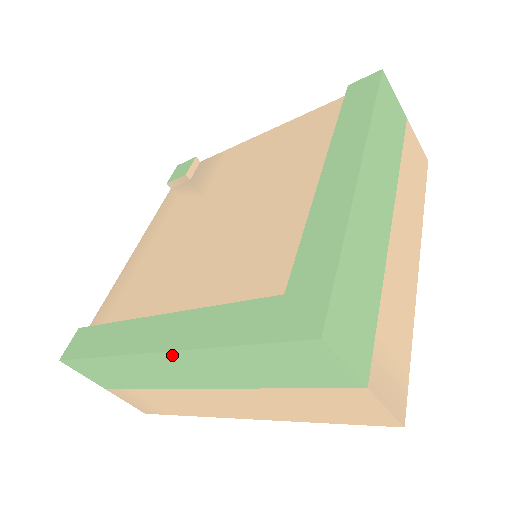
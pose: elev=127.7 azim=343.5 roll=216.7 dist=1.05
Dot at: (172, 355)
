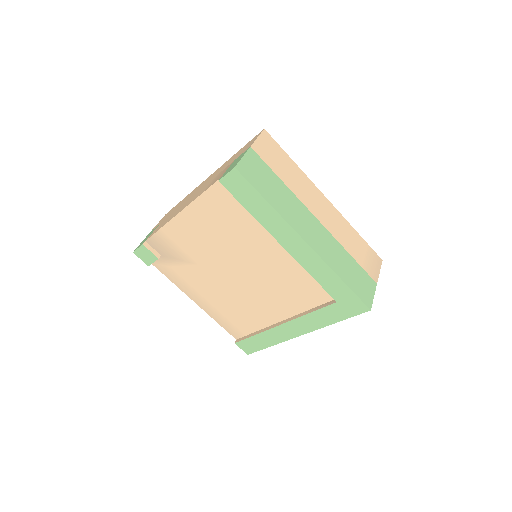
Dot at: (308, 331)
